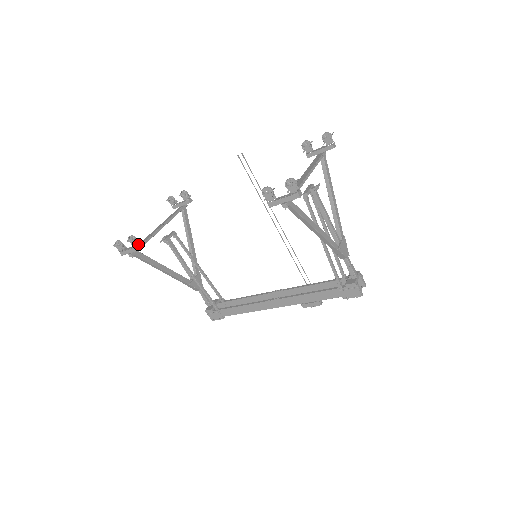
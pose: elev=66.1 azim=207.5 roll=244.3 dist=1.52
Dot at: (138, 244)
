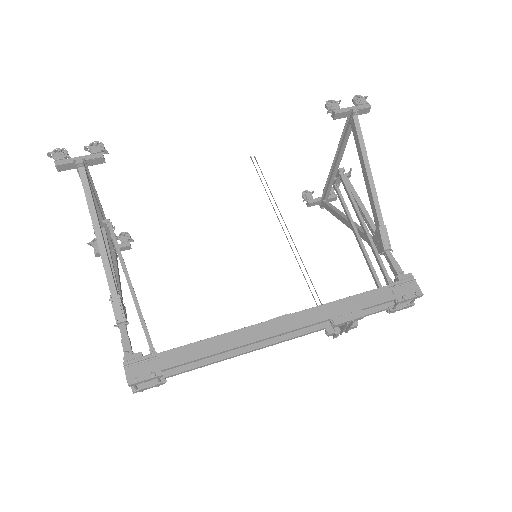
Dot at: (101, 156)
